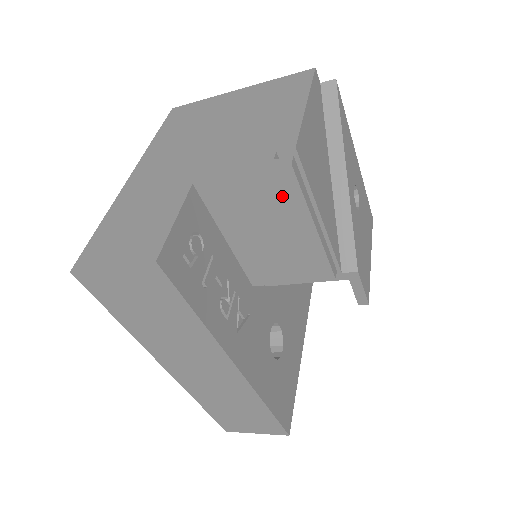
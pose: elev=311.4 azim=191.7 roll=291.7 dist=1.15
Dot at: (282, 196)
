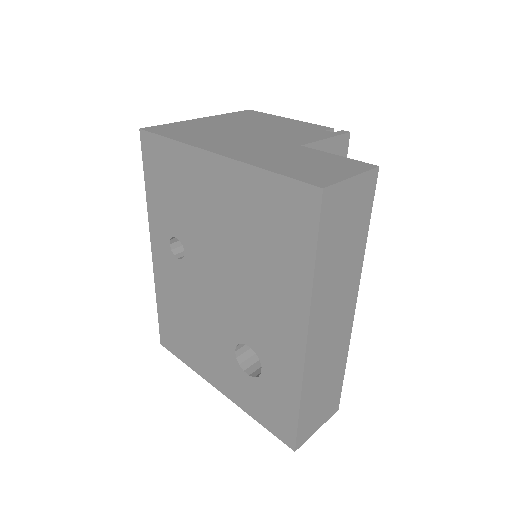
Dot at: occluded
